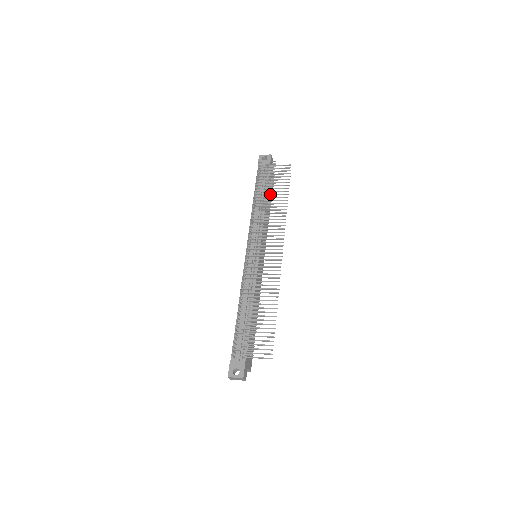
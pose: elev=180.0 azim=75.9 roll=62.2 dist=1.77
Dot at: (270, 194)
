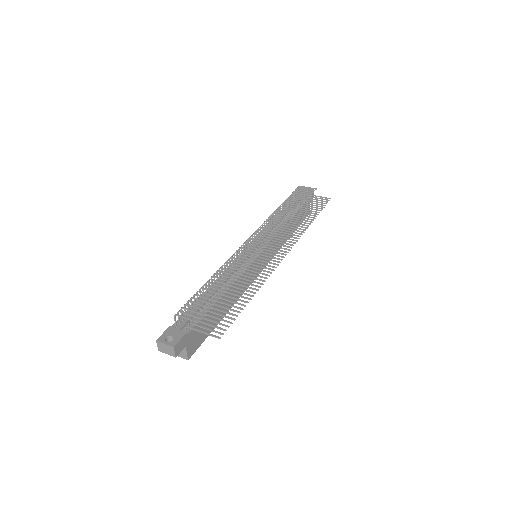
Dot at: occluded
